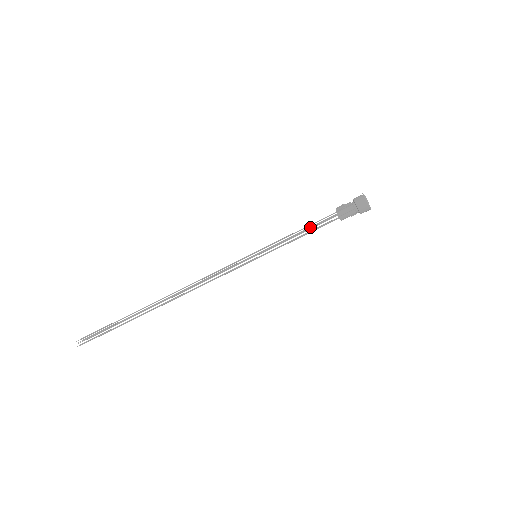
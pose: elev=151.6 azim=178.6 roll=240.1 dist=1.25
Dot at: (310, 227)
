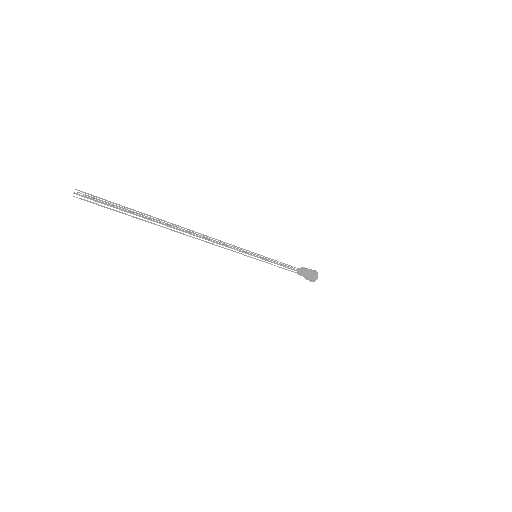
Dot at: (285, 266)
